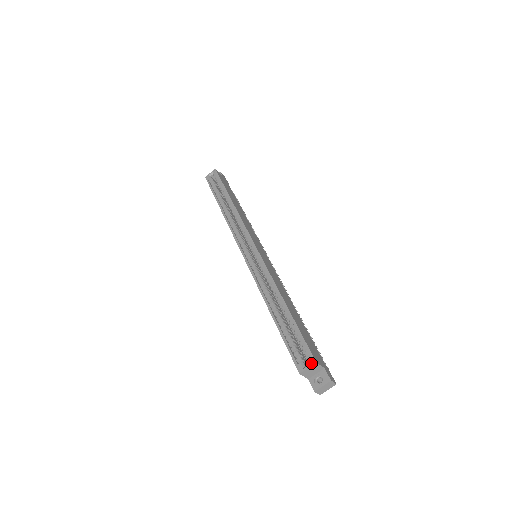
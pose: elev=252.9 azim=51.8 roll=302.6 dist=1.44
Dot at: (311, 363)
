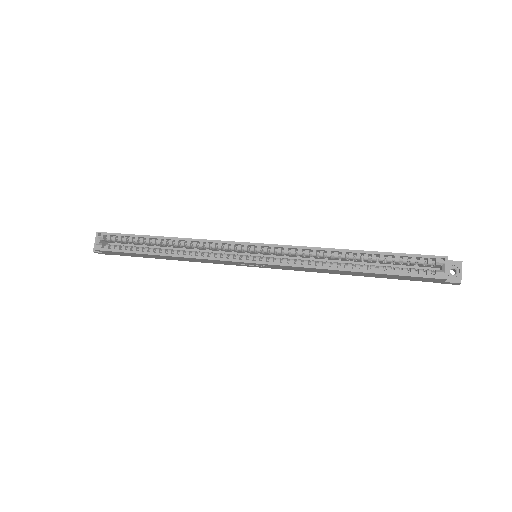
Dot at: (445, 262)
